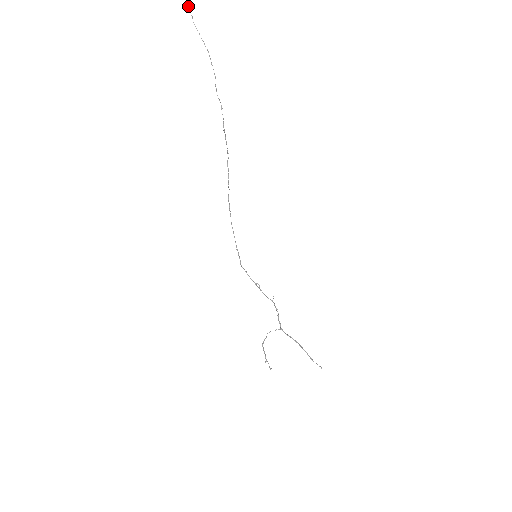
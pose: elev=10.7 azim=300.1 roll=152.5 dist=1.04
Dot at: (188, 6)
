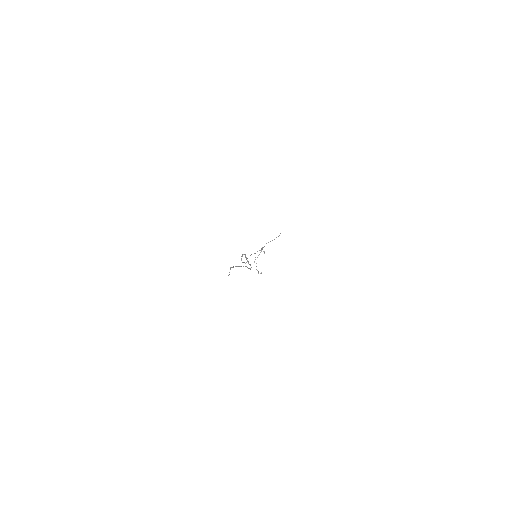
Dot at: (230, 268)
